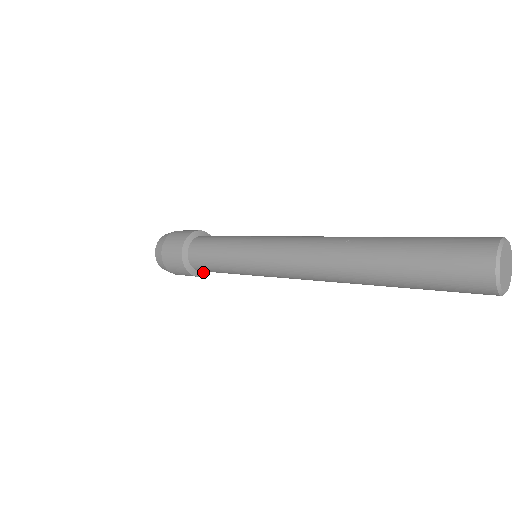
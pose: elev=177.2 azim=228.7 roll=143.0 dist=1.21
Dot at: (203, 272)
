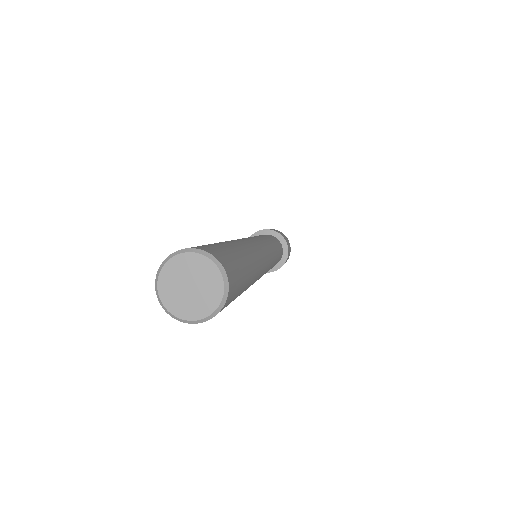
Dot at: (276, 266)
